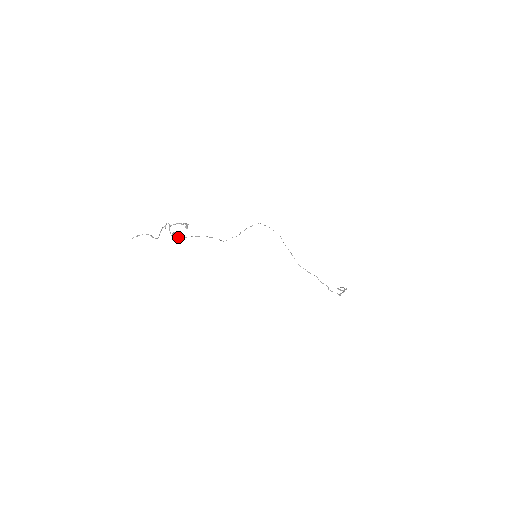
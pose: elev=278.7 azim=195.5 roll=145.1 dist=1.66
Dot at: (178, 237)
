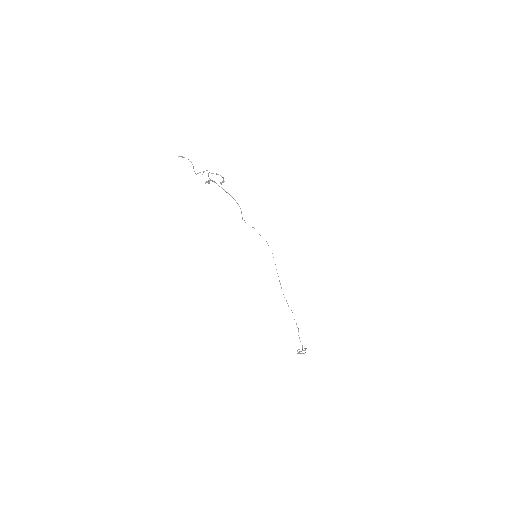
Dot at: (214, 181)
